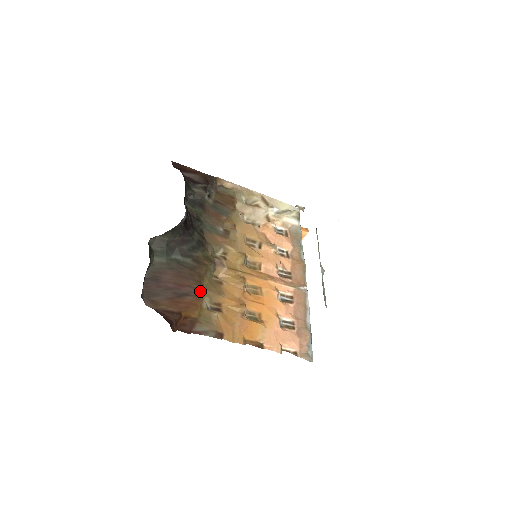
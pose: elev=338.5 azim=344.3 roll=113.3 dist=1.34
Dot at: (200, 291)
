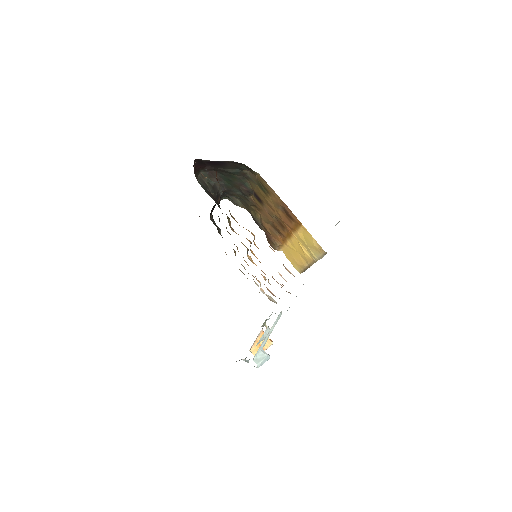
Dot at: occluded
